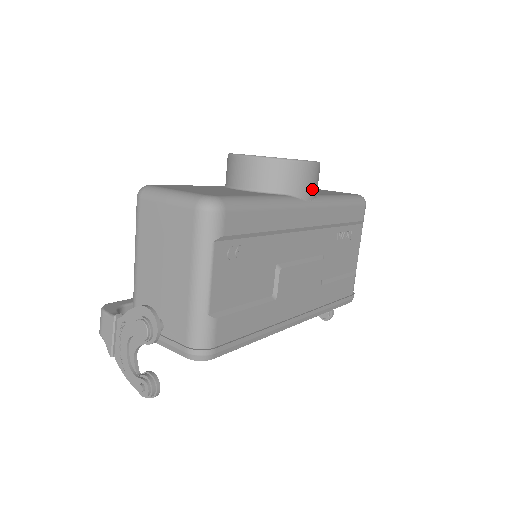
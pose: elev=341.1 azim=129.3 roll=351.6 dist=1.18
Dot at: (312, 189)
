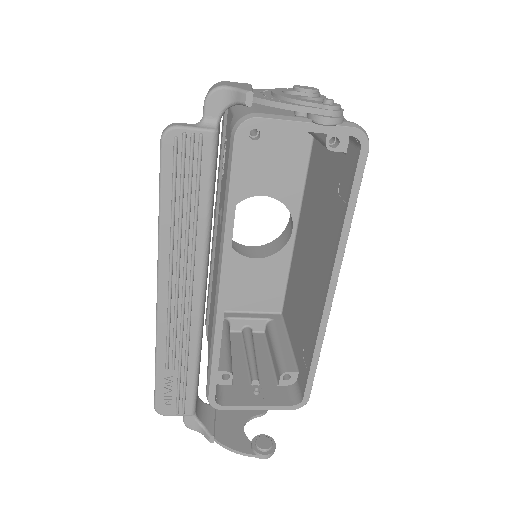
Dot at: occluded
